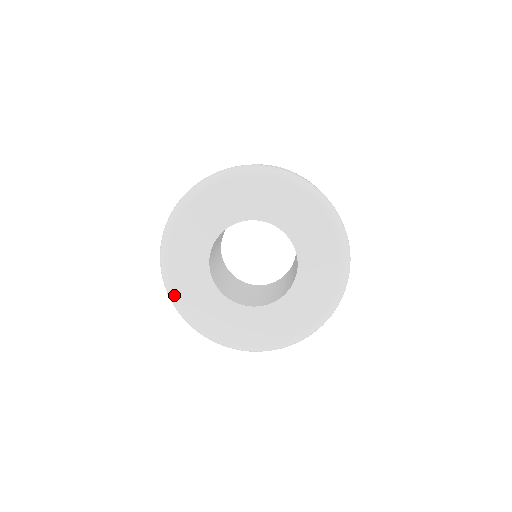
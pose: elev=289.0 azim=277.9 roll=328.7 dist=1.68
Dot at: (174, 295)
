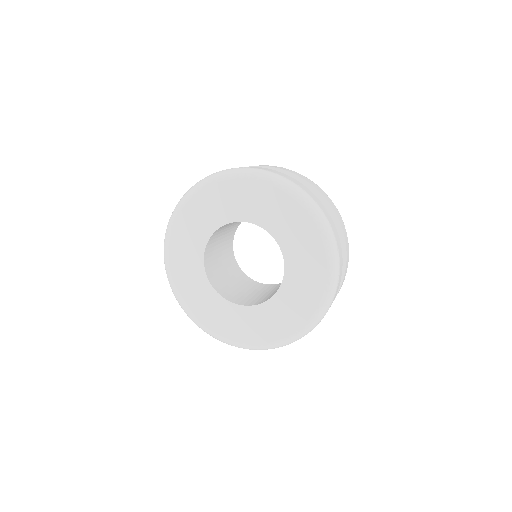
Dot at: (171, 277)
